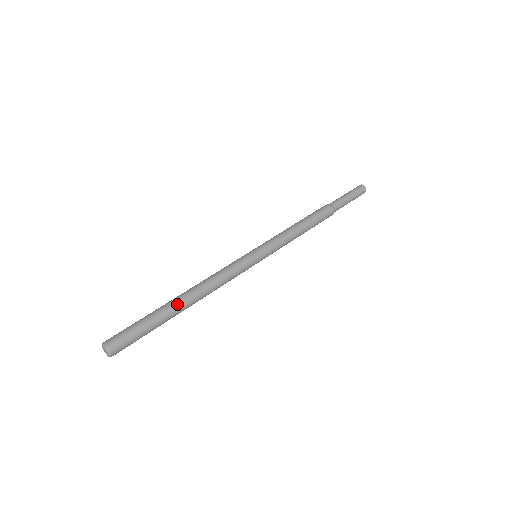
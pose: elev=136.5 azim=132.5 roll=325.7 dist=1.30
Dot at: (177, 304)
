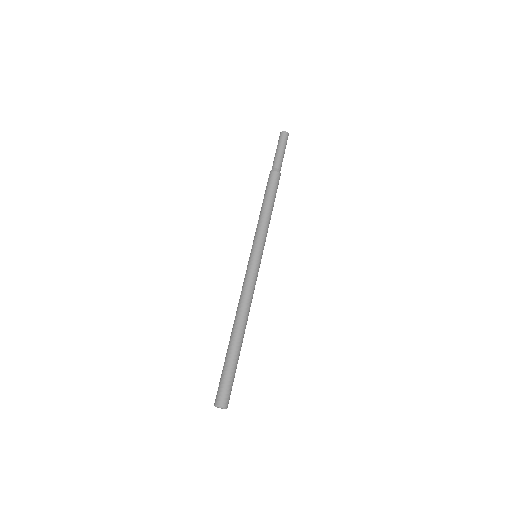
Dot at: (234, 338)
